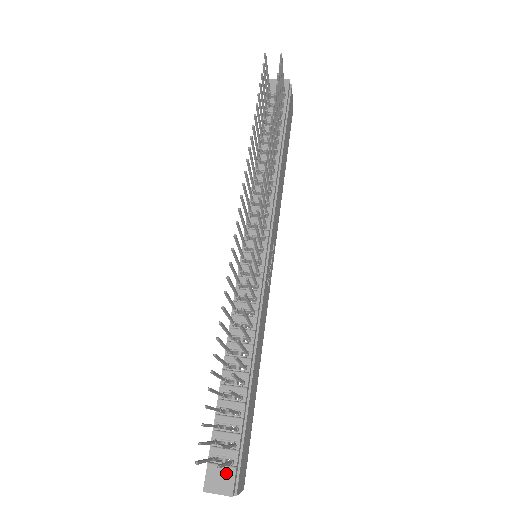
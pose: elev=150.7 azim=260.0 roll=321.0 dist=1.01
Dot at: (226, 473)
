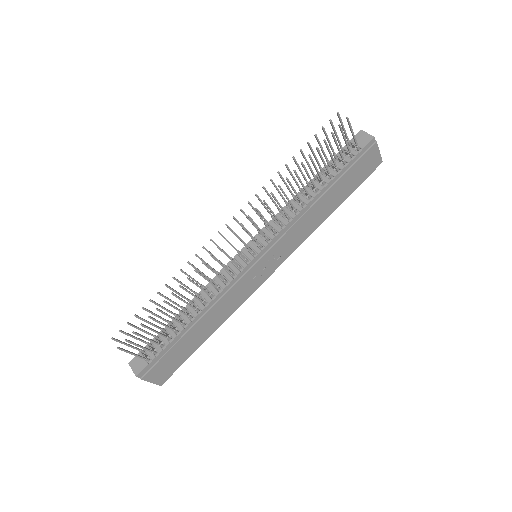
Dot at: (142, 363)
